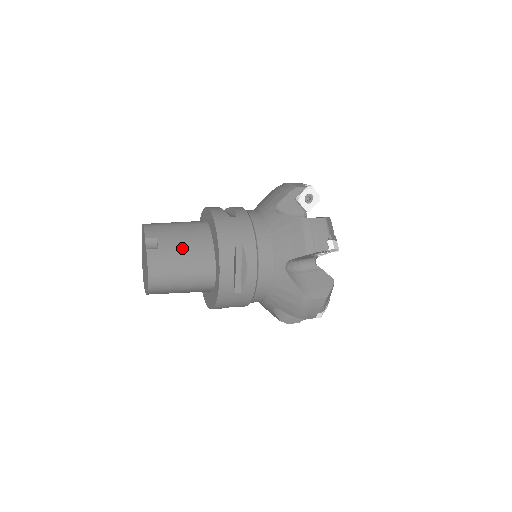
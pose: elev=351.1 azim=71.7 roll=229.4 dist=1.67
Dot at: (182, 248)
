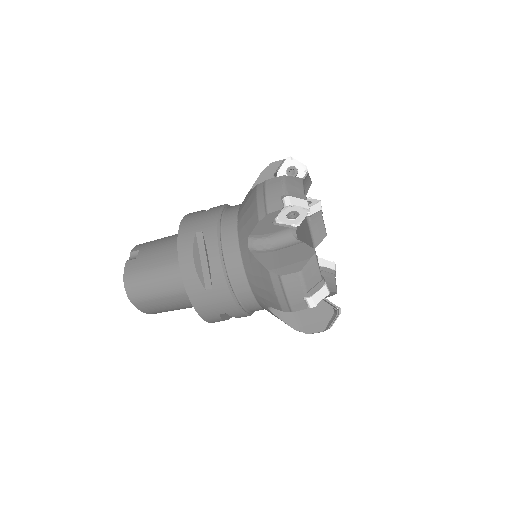
Dot at: (157, 253)
